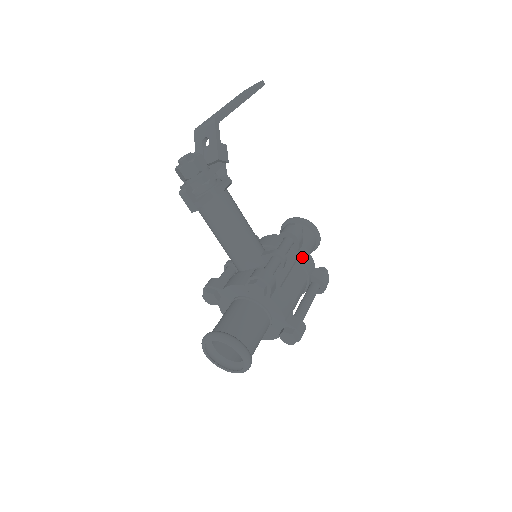
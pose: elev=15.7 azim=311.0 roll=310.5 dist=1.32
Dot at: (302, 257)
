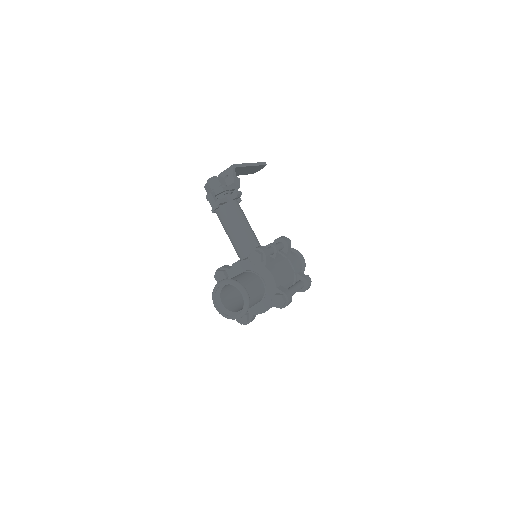
Dot at: (290, 258)
